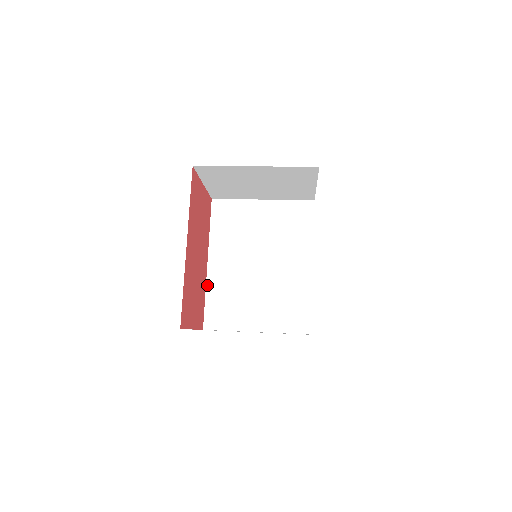
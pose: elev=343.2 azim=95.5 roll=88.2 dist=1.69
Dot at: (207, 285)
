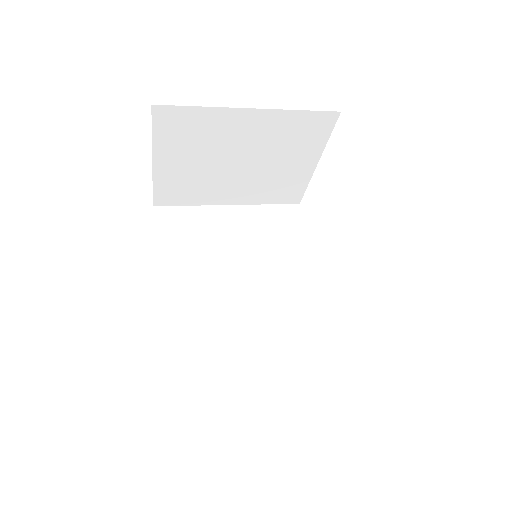
Dot at: (162, 331)
